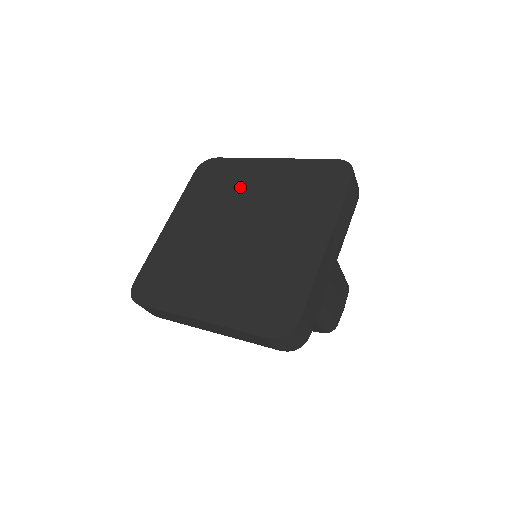
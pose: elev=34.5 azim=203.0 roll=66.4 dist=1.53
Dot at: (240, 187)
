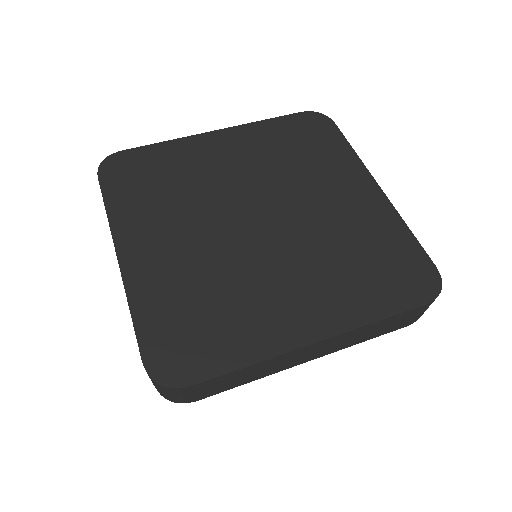
Dot at: (203, 172)
